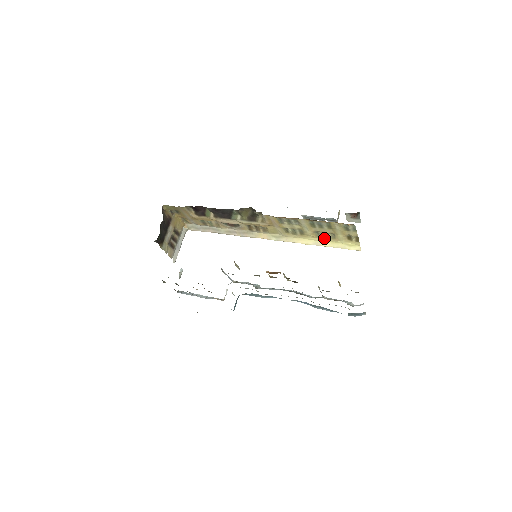
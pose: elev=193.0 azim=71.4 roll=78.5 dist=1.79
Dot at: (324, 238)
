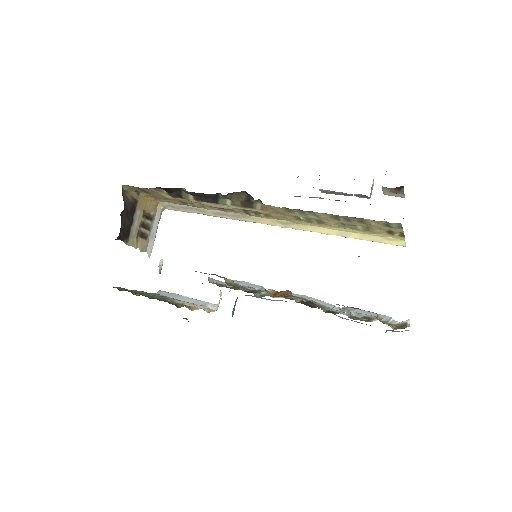
Dot at: (352, 229)
